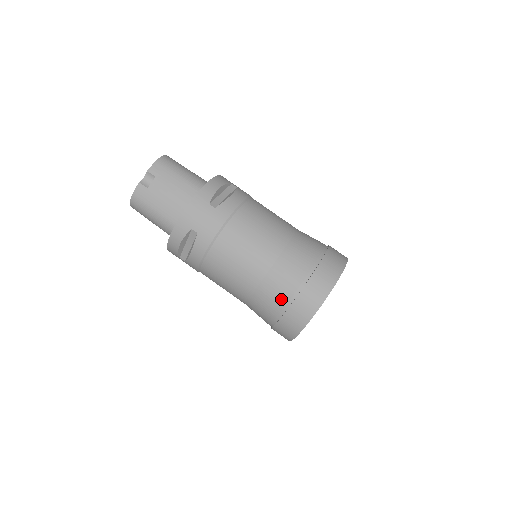
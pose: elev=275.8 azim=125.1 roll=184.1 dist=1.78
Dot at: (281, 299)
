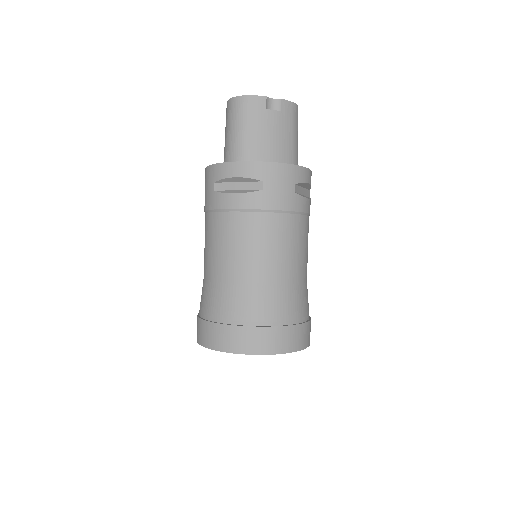
Dot at: (252, 313)
